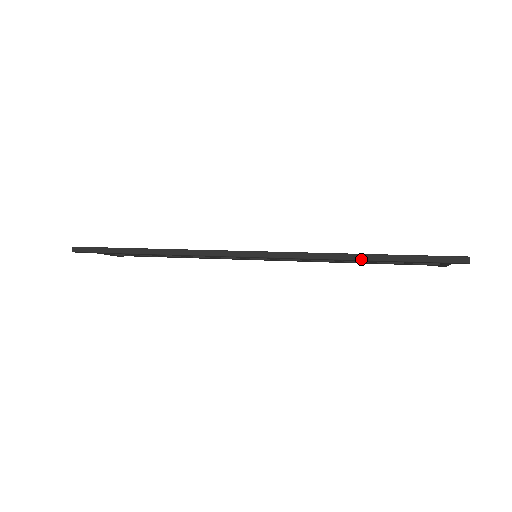
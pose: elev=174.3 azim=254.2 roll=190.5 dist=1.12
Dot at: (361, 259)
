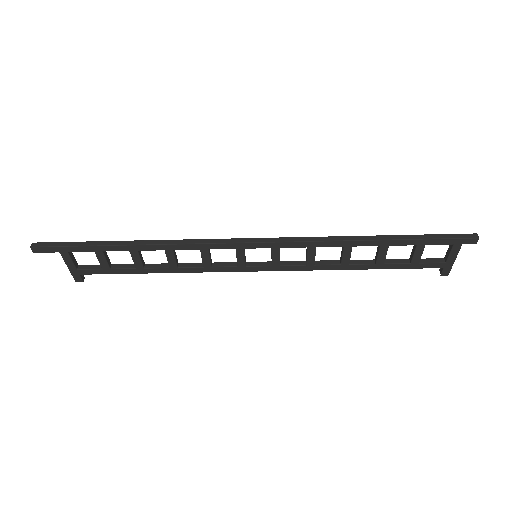
Dot at: (374, 239)
